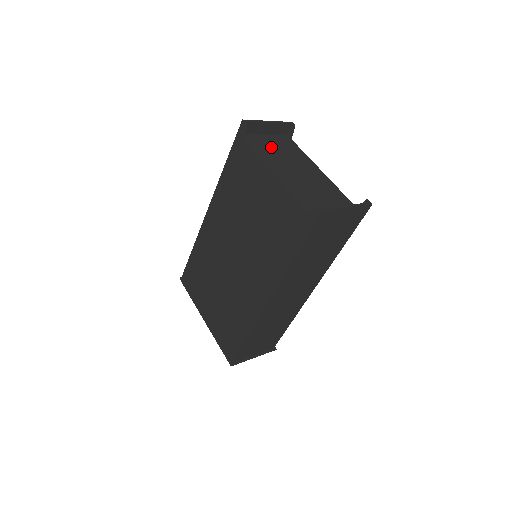
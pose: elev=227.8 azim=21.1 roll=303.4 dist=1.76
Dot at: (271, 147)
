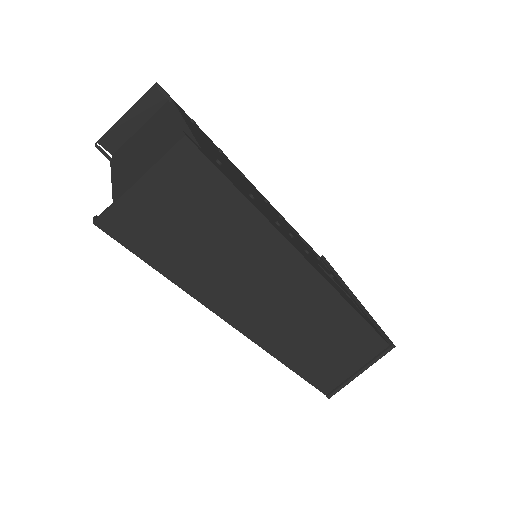
Dot at: (136, 142)
